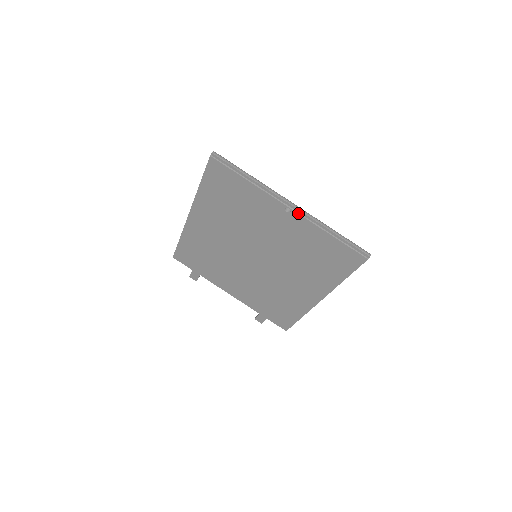
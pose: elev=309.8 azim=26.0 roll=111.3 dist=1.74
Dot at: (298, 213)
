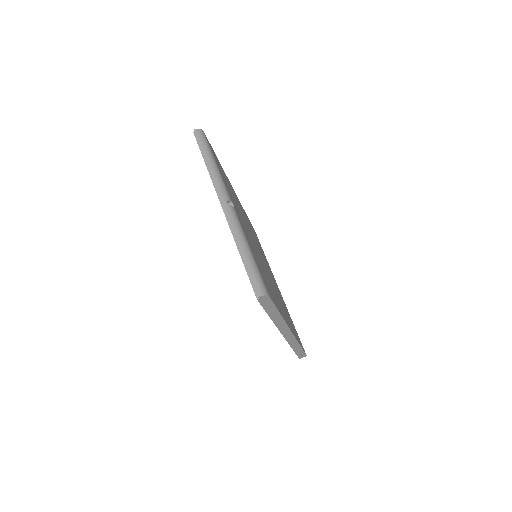
Dot at: (225, 215)
